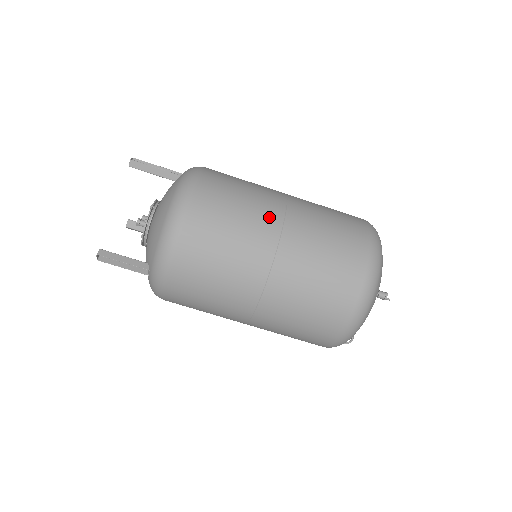
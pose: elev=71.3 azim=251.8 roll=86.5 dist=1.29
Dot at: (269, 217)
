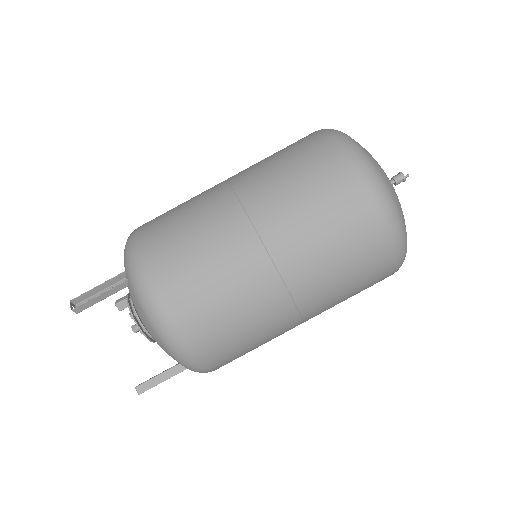
Dot at: (249, 260)
